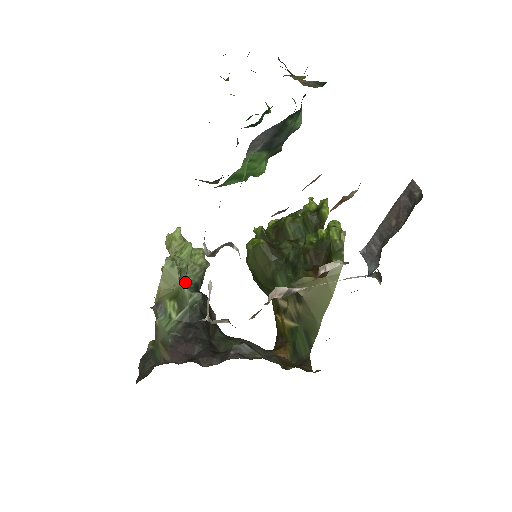
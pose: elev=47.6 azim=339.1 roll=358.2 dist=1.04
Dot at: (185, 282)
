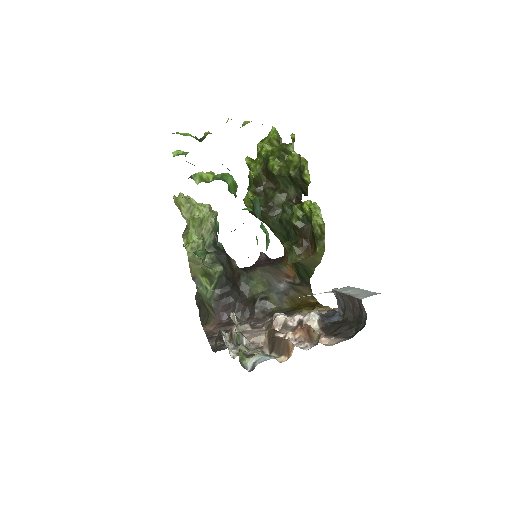
Dot at: (205, 246)
